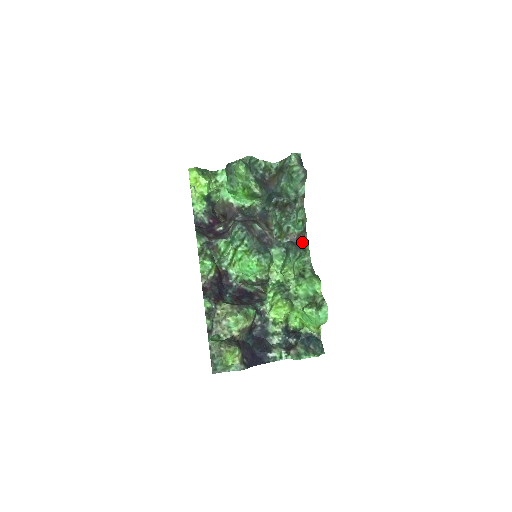
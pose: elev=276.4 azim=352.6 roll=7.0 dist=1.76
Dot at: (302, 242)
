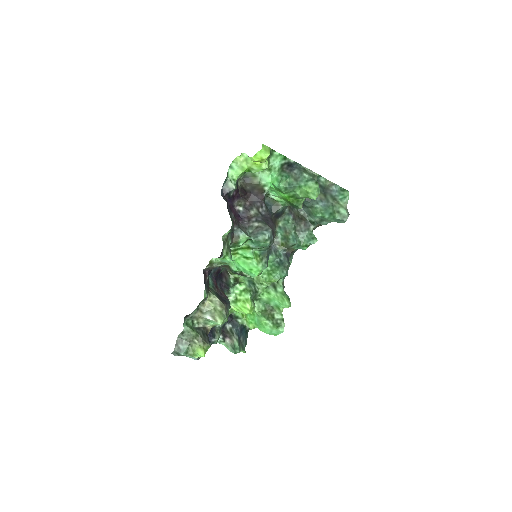
Dot at: (290, 255)
